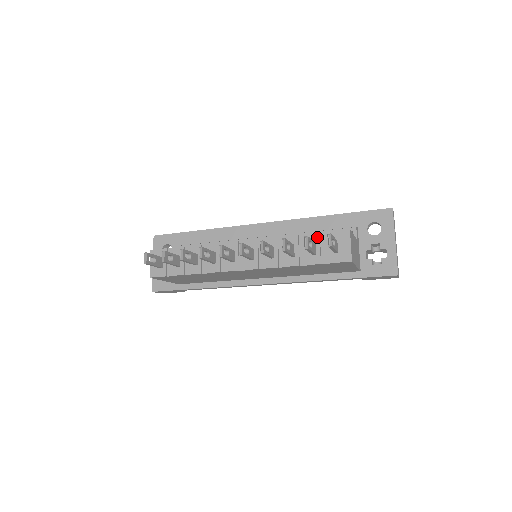
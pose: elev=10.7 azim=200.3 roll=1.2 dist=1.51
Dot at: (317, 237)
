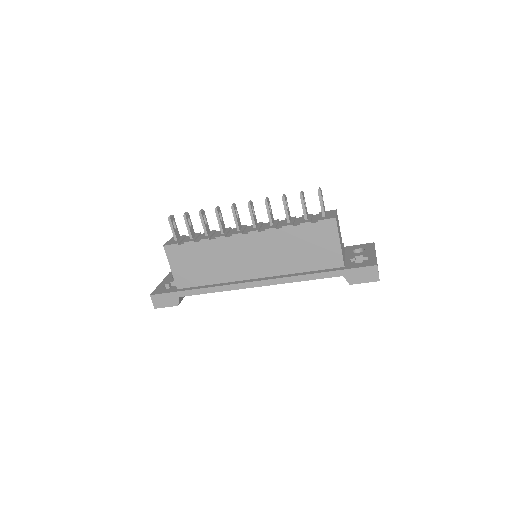
Dot at: (310, 215)
